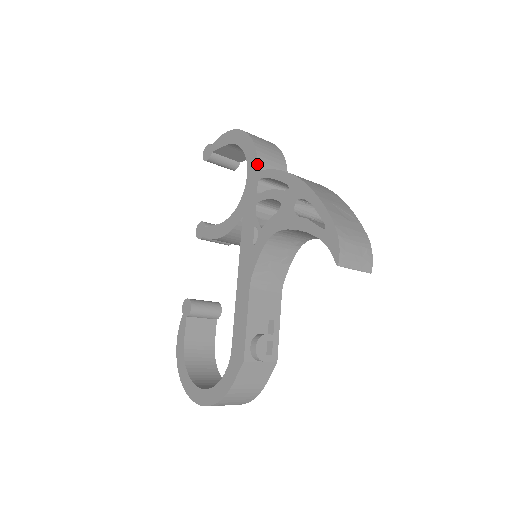
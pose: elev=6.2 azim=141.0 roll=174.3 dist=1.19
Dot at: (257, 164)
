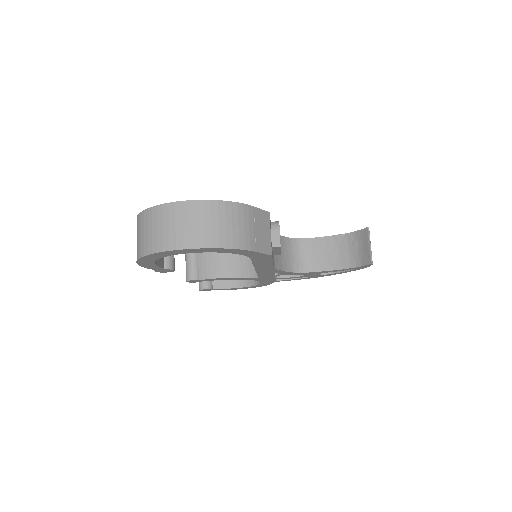
Dot at: occluded
